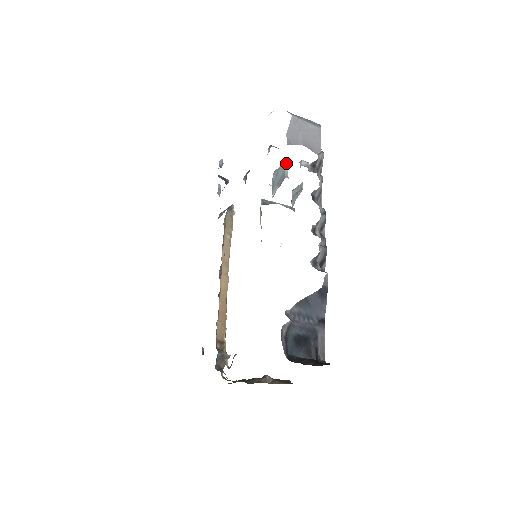
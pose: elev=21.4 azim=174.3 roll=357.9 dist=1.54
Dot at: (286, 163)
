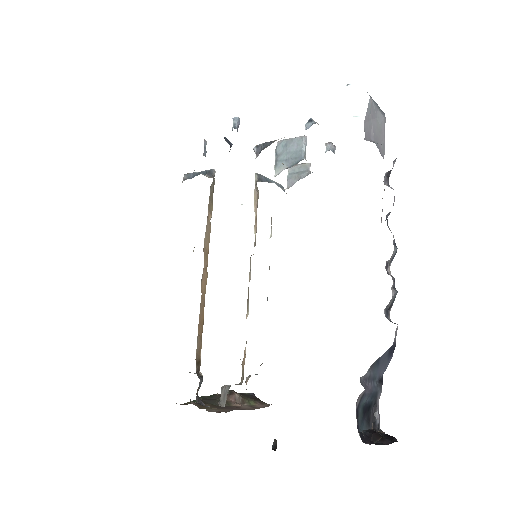
Dot at: (305, 138)
